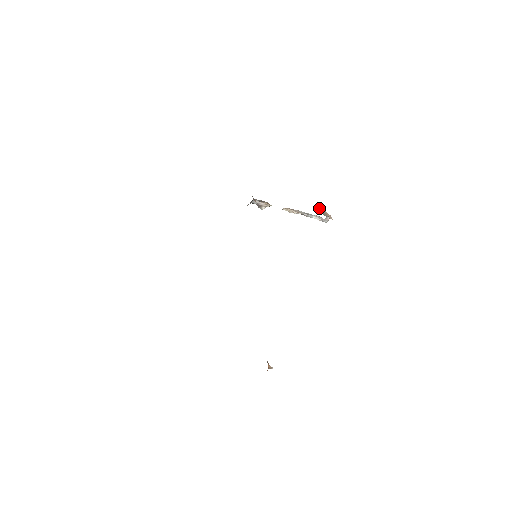
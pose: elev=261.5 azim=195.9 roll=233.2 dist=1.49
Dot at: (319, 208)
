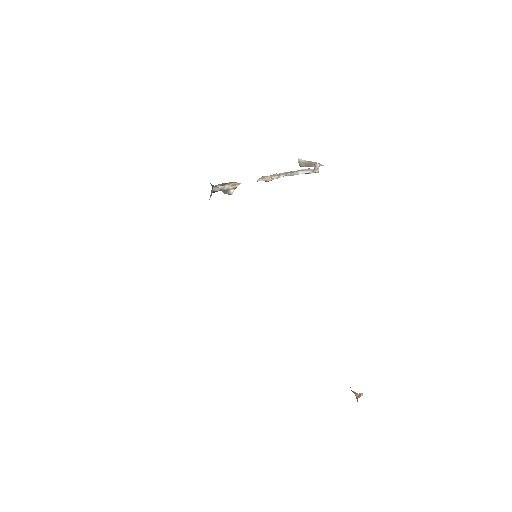
Dot at: (299, 162)
